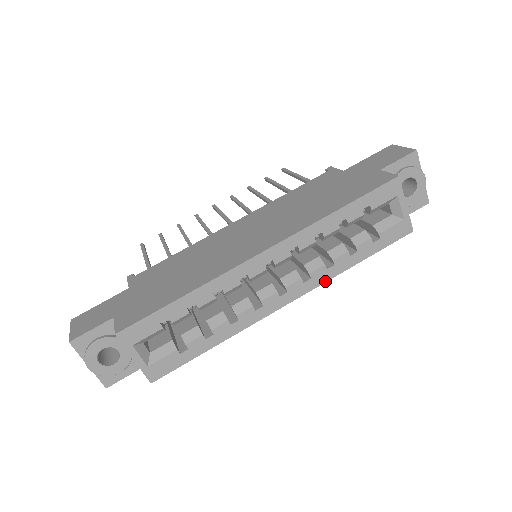
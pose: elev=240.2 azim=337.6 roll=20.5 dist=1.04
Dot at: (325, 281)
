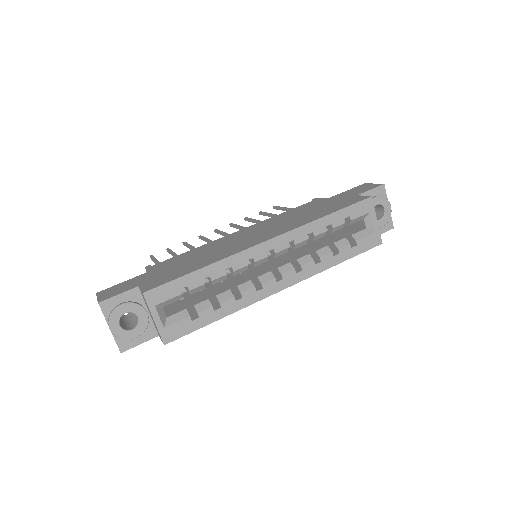
Dot at: (313, 275)
